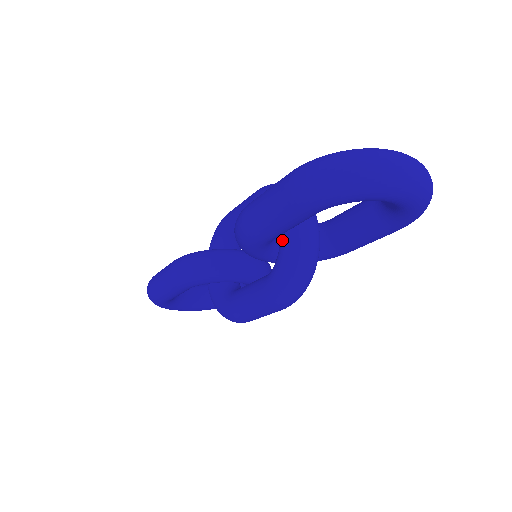
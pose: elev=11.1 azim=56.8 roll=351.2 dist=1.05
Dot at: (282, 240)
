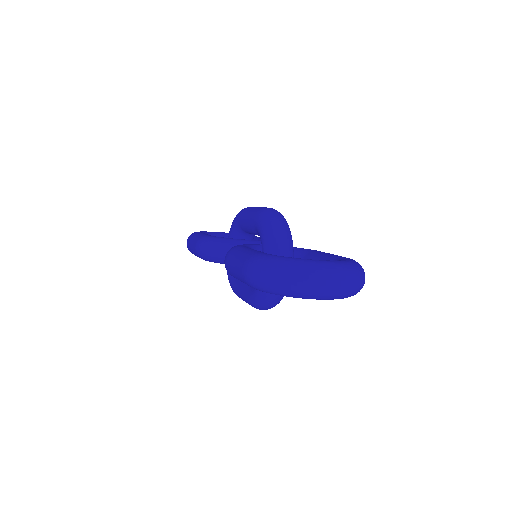
Dot at: occluded
